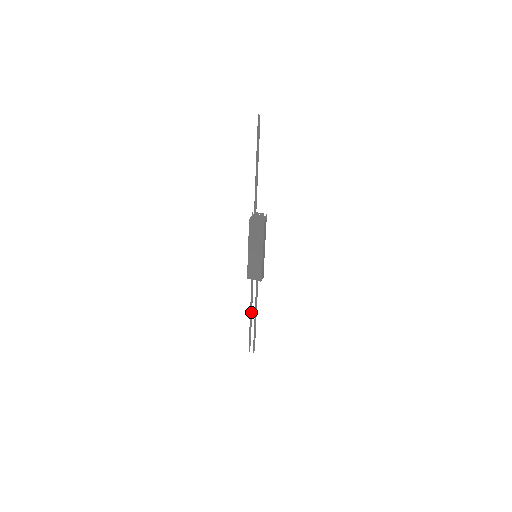
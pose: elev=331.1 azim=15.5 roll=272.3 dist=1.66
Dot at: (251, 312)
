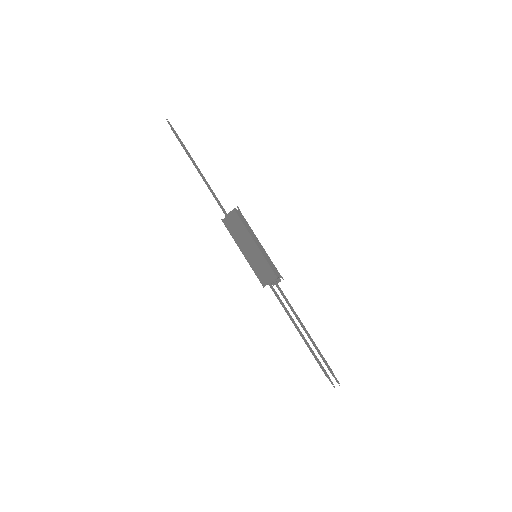
Dot at: (297, 328)
